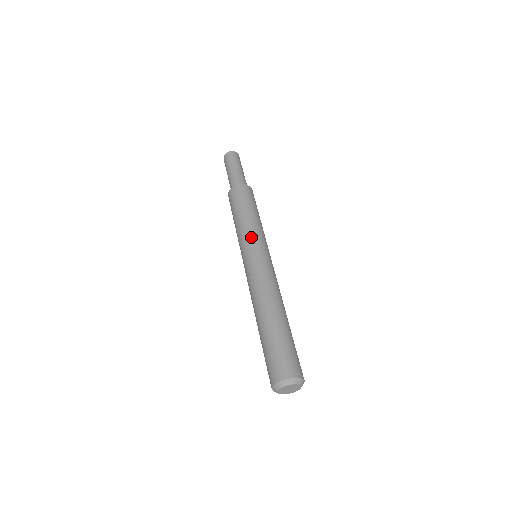
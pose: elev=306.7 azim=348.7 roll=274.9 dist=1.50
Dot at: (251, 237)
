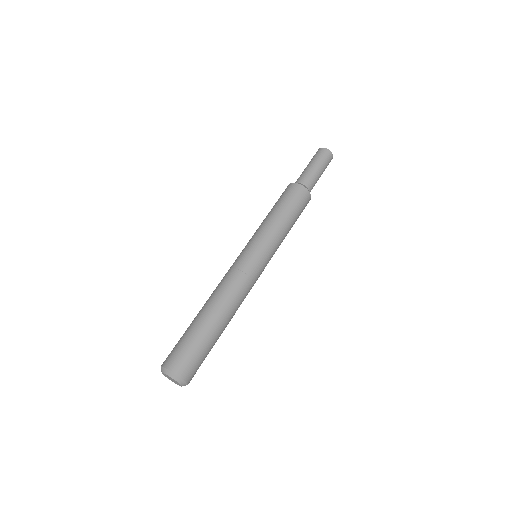
Dot at: (256, 236)
